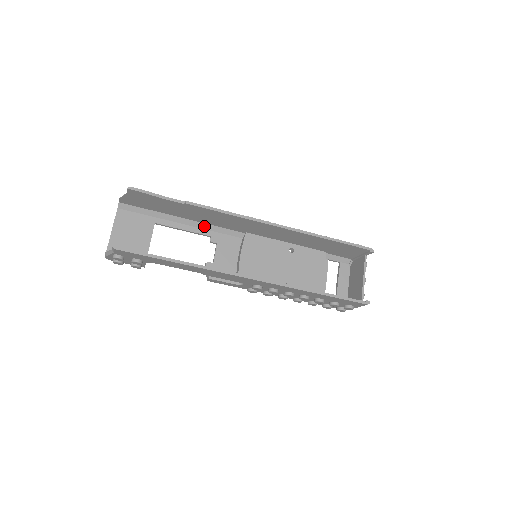
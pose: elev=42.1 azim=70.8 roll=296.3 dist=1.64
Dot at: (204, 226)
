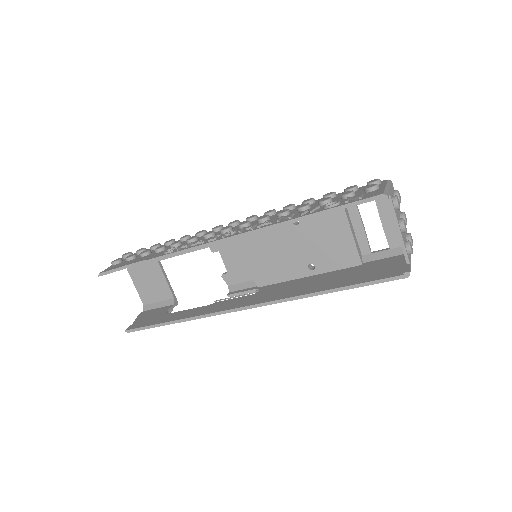
Dot at: occluded
